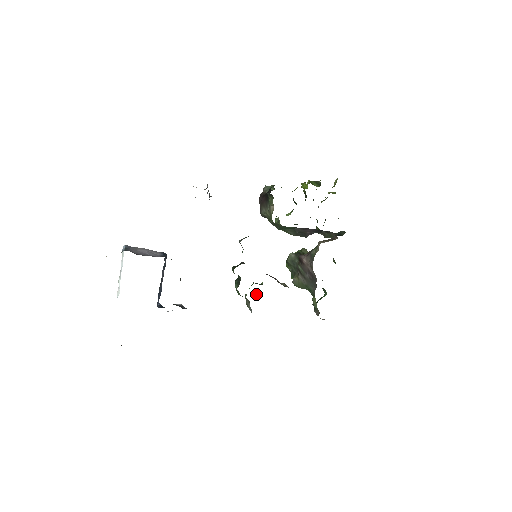
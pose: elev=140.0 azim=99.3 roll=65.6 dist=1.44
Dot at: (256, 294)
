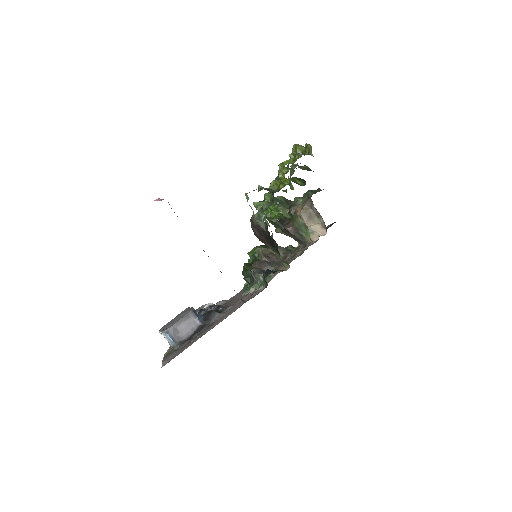
Dot at: occluded
